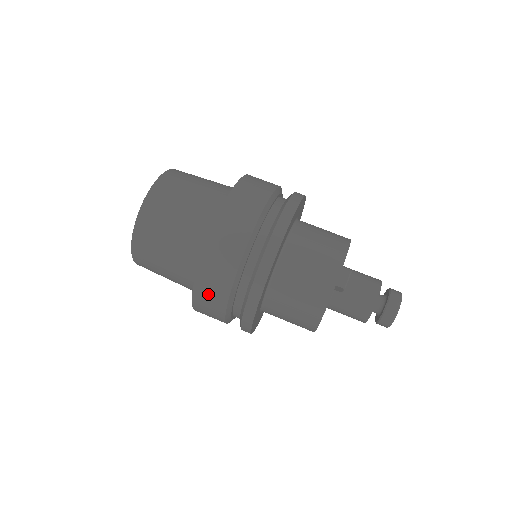
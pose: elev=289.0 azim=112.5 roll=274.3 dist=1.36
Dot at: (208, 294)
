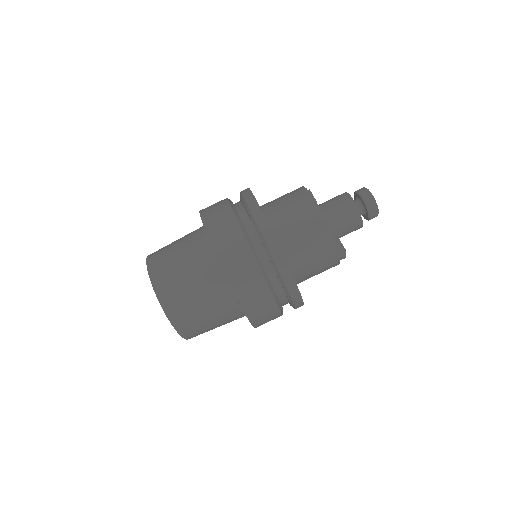
Dot at: occluded
